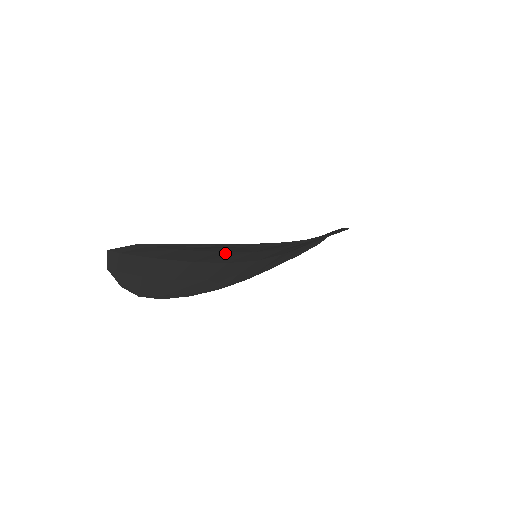
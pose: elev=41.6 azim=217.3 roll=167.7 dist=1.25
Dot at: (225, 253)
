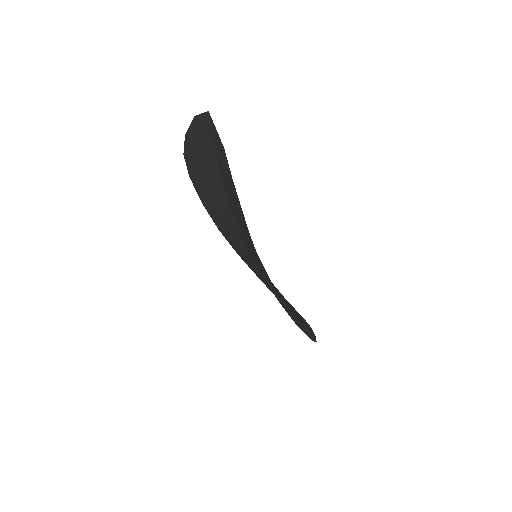
Dot at: (242, 225)
